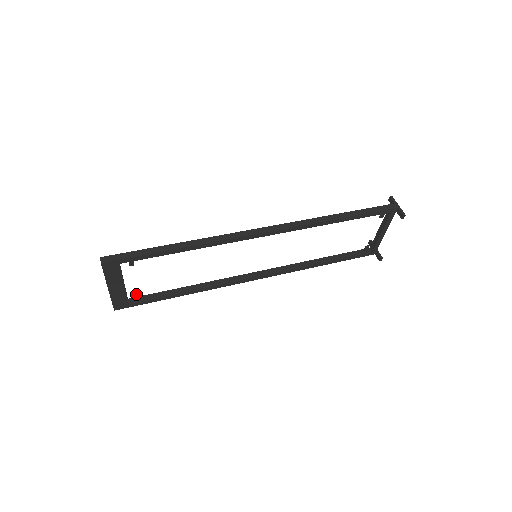
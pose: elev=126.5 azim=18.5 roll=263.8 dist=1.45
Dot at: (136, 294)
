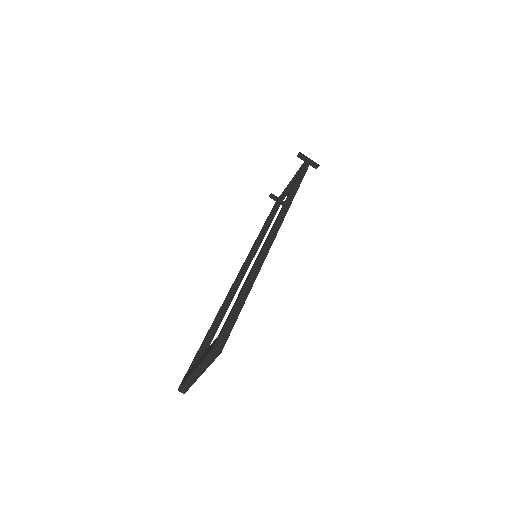
Dot at: occluded
